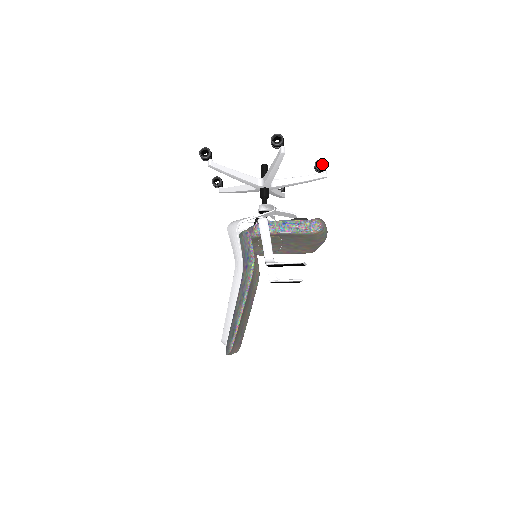
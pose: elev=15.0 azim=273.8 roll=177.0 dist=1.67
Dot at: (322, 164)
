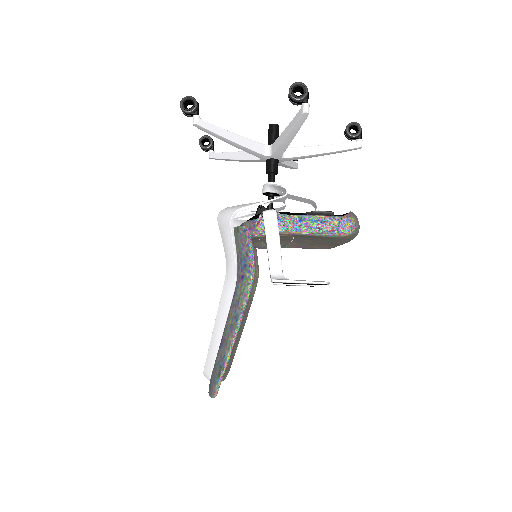
Dot at: (356, 128)
